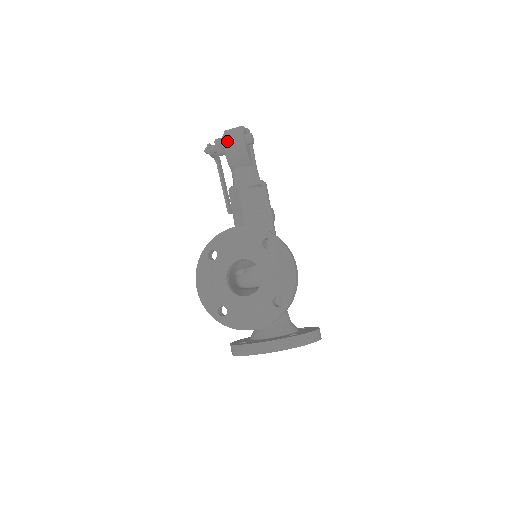
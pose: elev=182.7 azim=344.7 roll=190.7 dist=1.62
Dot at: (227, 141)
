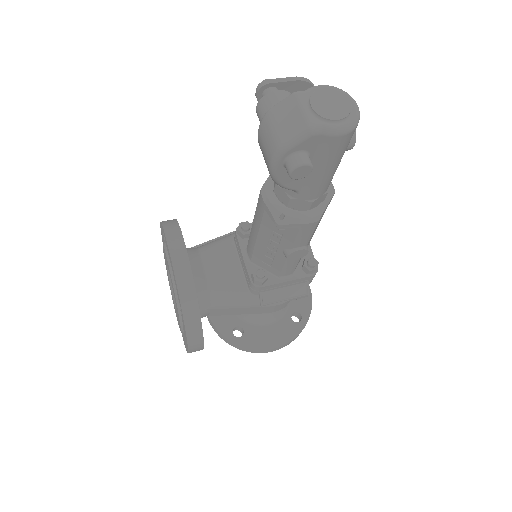
Dot at: (261, 131)
